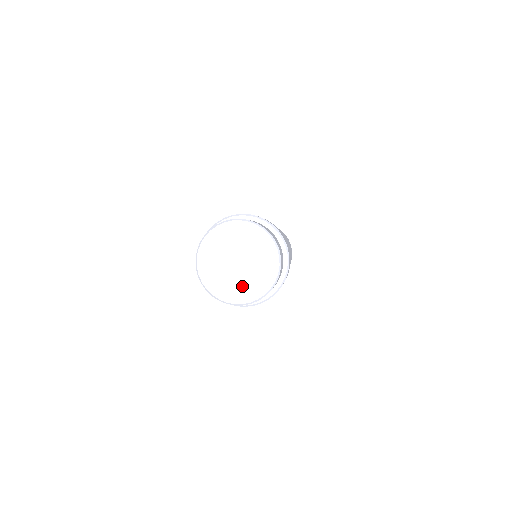
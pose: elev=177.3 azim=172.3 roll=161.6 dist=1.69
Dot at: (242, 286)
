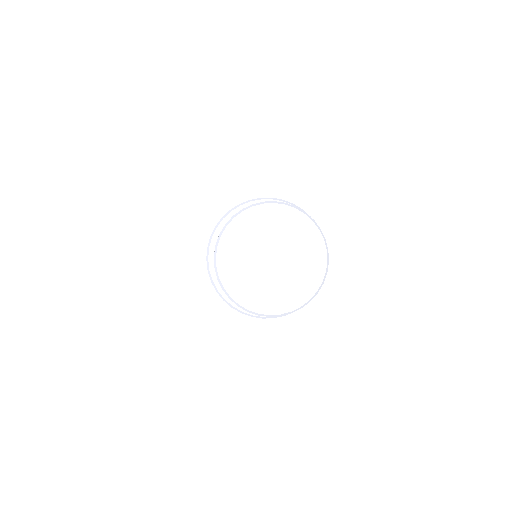
Dot at: (295, 281)
